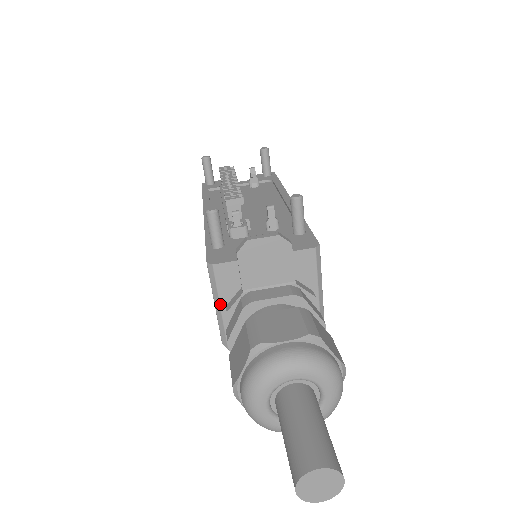
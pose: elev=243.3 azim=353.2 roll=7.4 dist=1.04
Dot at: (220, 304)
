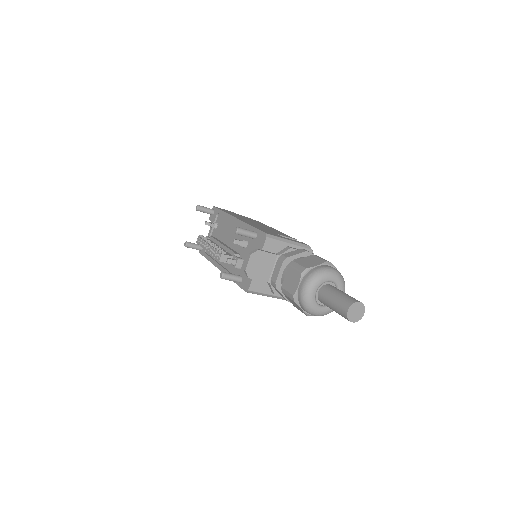
Dot at: (269, 295)
